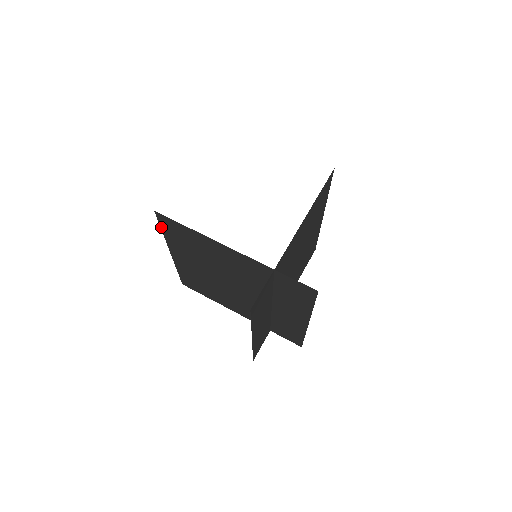
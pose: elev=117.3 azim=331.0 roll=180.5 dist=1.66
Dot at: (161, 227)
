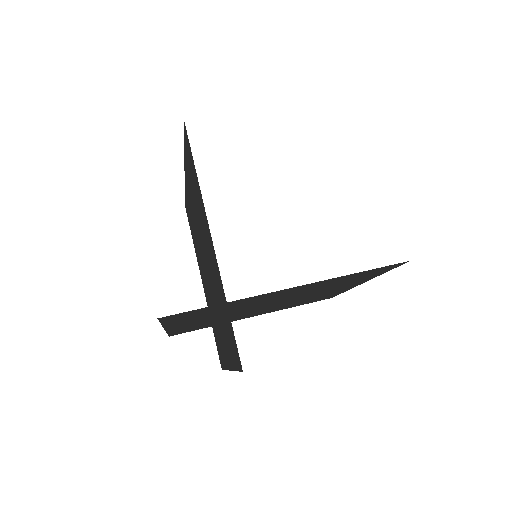
Dot at: (184, 141)
